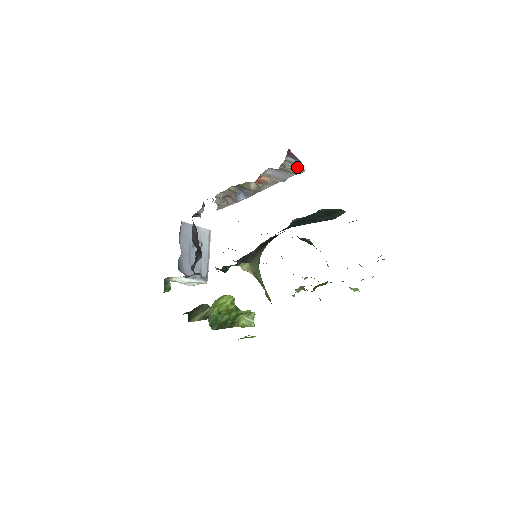
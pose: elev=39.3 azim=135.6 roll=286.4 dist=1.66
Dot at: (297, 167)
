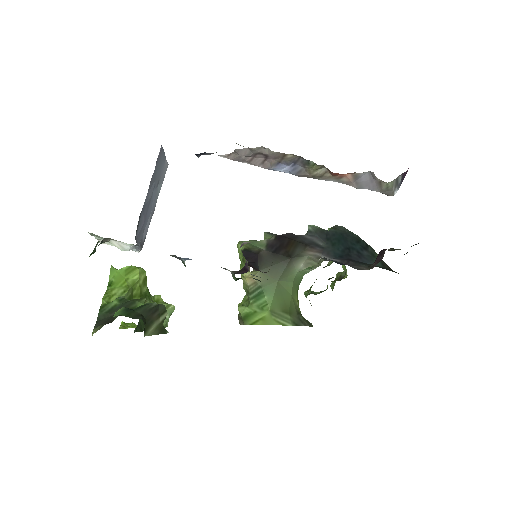
Dot at: (394, 189)
